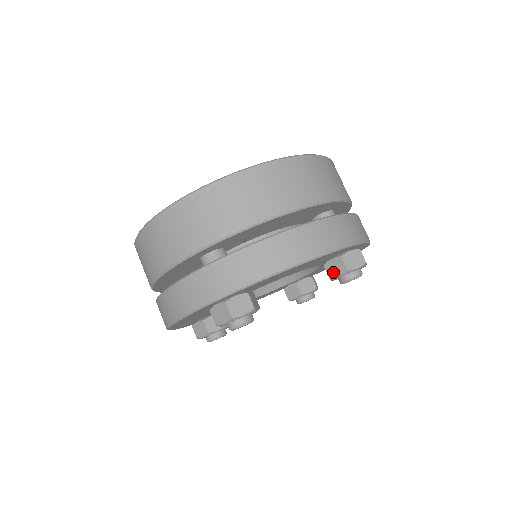
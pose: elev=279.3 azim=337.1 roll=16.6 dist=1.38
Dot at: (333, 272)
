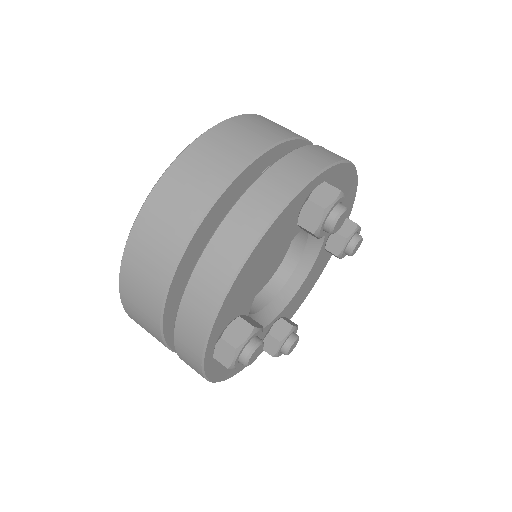
Dot at: (346, 232)
